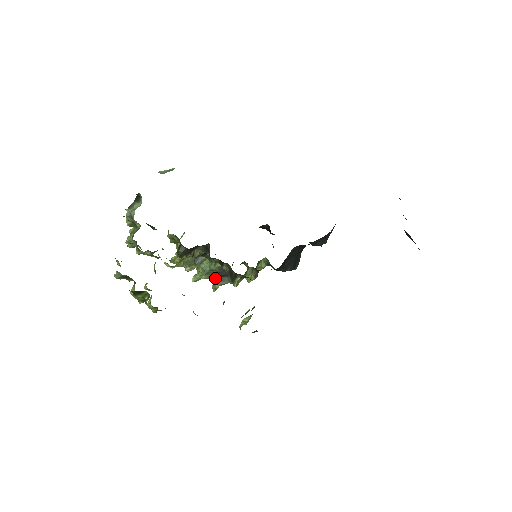
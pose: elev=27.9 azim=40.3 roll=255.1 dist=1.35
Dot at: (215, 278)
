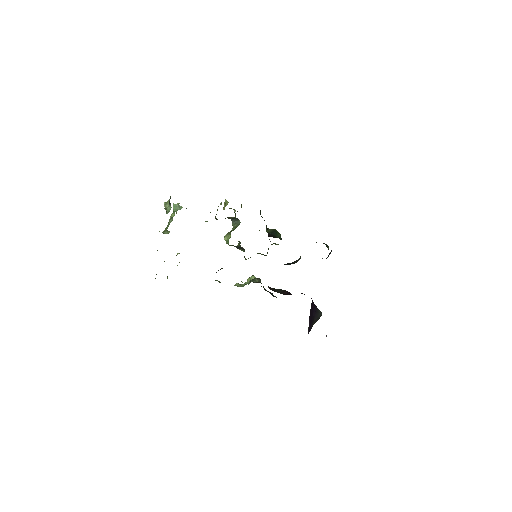
Dot at: (239, 242)
